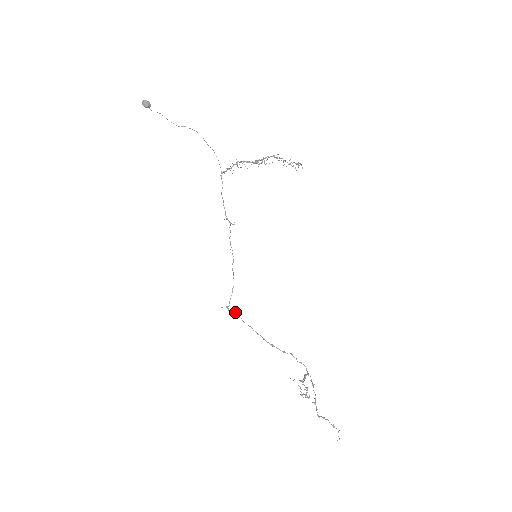
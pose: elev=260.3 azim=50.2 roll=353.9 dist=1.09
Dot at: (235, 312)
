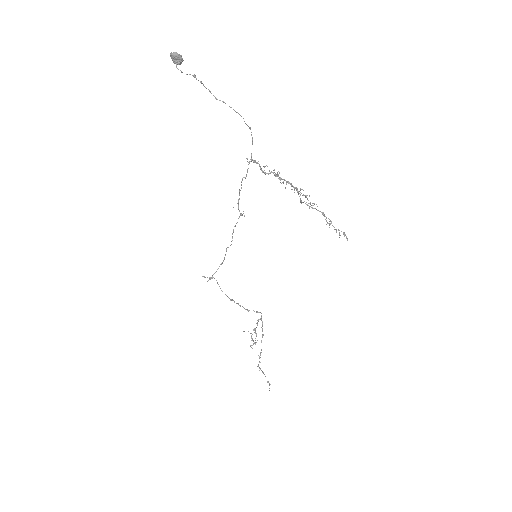
Dot at: occluded
